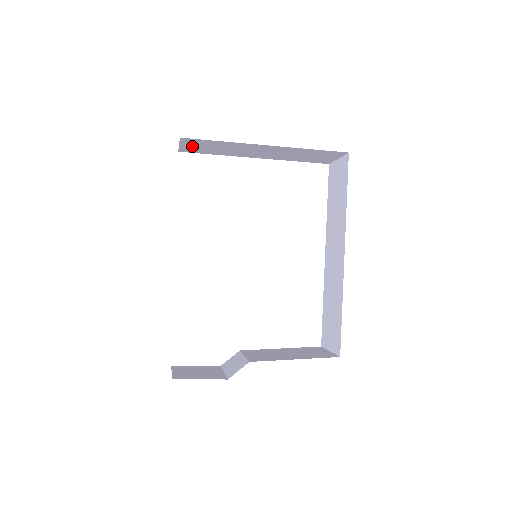
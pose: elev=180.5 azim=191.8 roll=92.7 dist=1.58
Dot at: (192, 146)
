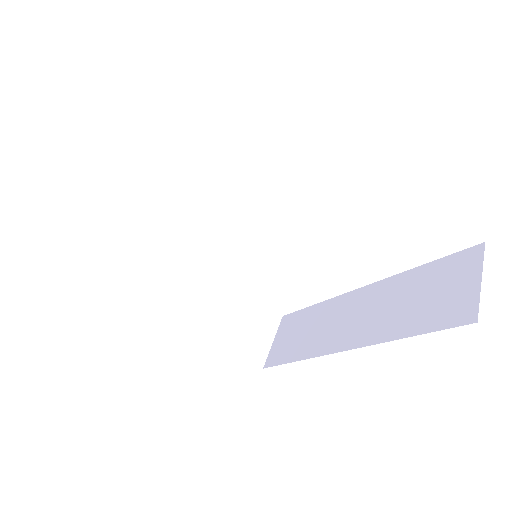
Dot at: occluded
